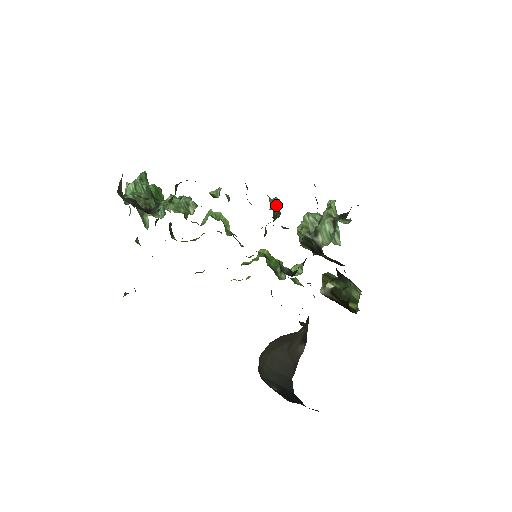
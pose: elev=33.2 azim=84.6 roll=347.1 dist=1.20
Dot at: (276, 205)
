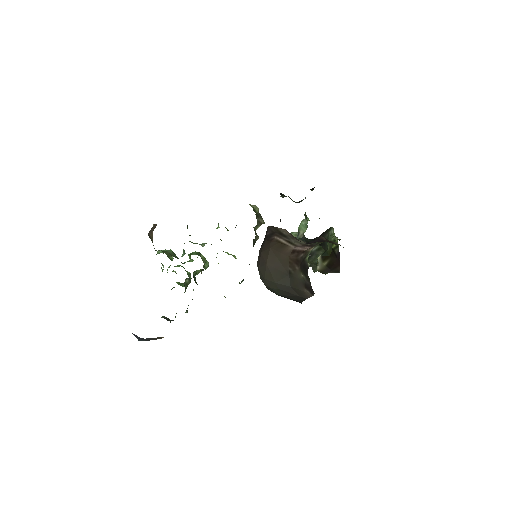
Dot at: (256, 209)
